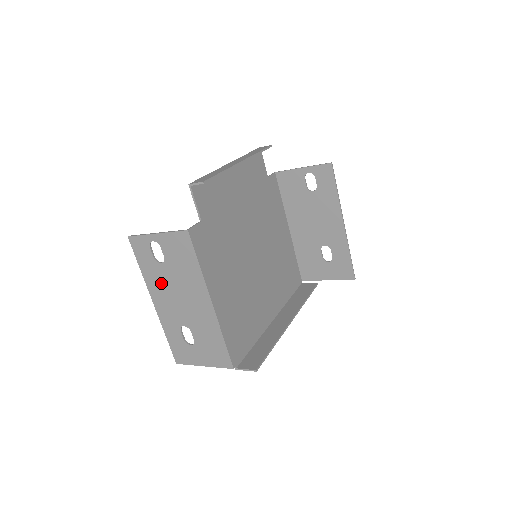
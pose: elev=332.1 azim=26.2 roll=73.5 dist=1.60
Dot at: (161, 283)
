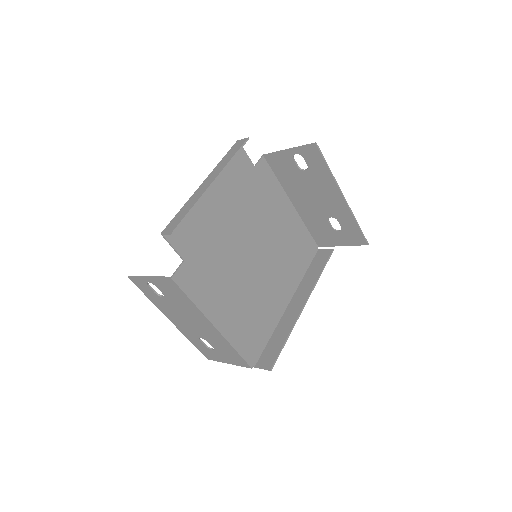
Dot at: (169, 309)
